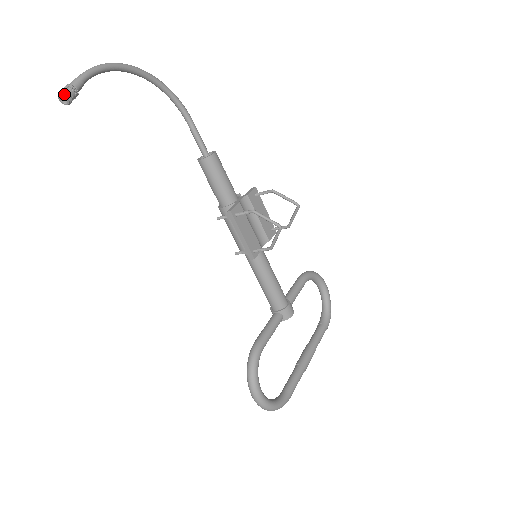
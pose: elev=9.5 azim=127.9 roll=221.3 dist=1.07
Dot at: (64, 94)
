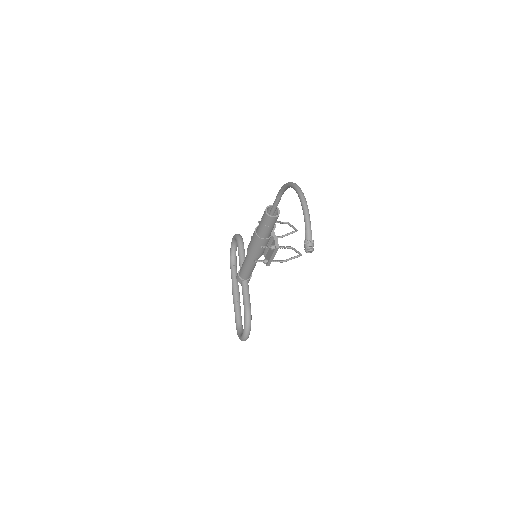
Dot at: occluded
